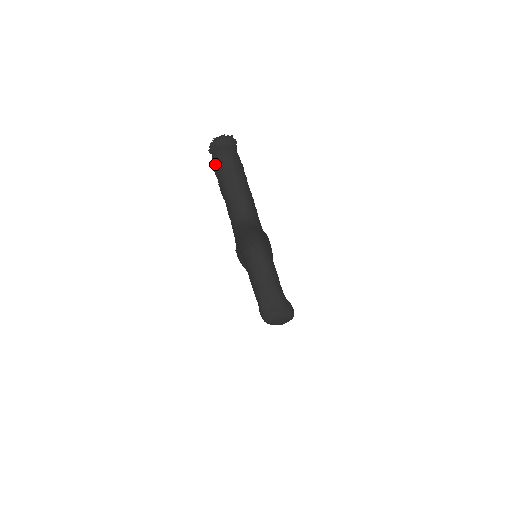
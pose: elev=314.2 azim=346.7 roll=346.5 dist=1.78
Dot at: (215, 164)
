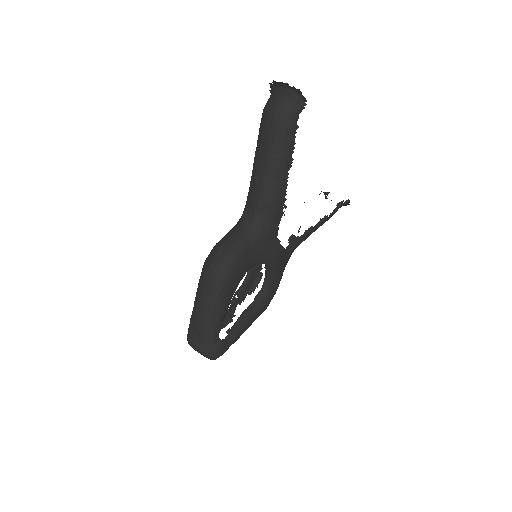
Dot at: (261, 118)
